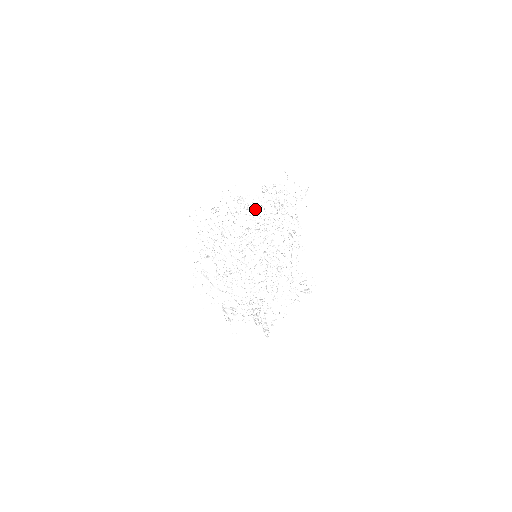
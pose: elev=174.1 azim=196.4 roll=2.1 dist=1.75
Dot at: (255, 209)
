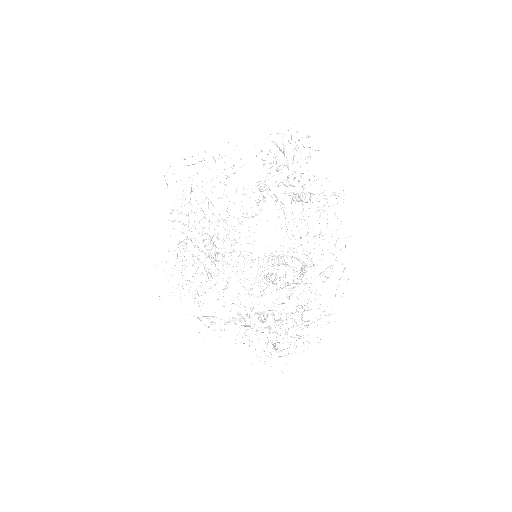
Dot at: occluded
